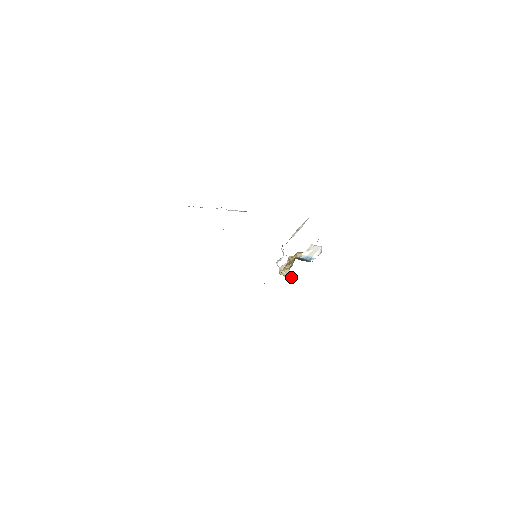
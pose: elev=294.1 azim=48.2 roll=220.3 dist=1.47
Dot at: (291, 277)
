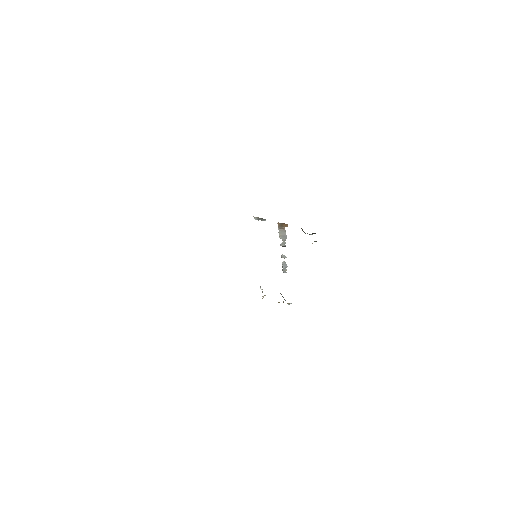
Dot at: occluded
